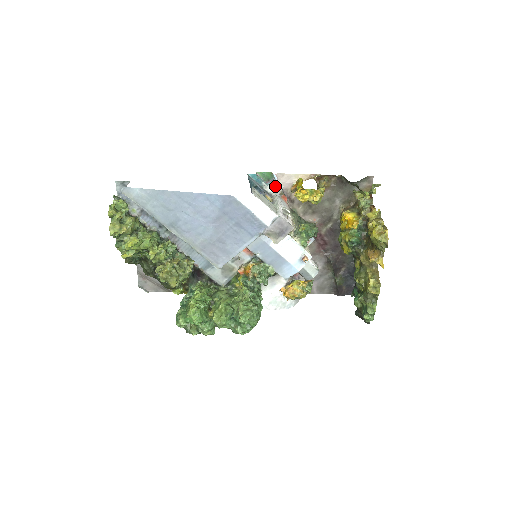
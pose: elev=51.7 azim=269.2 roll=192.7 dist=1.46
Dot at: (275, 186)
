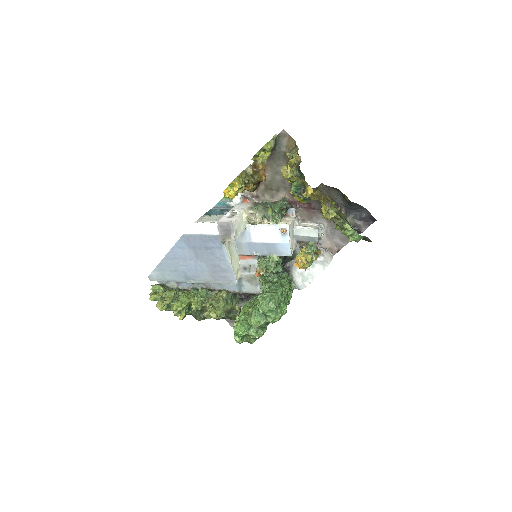
Dot at: (236, 198)
